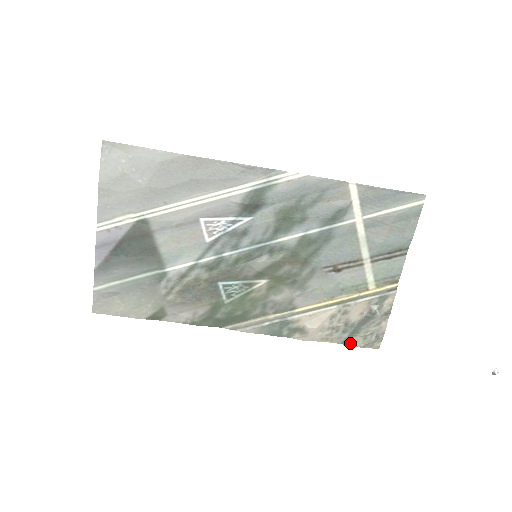
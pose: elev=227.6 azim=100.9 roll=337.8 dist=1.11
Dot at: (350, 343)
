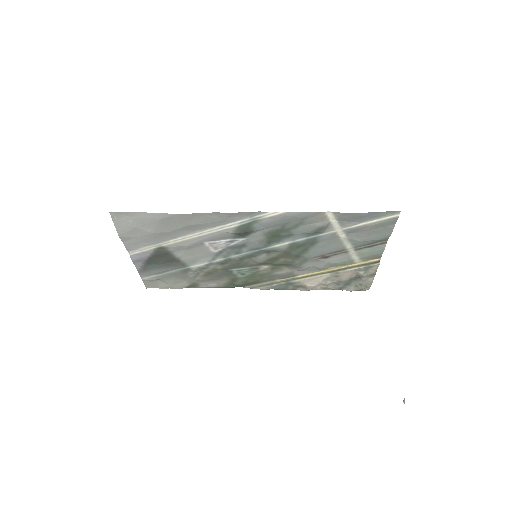
Dot at: (344, 289)
